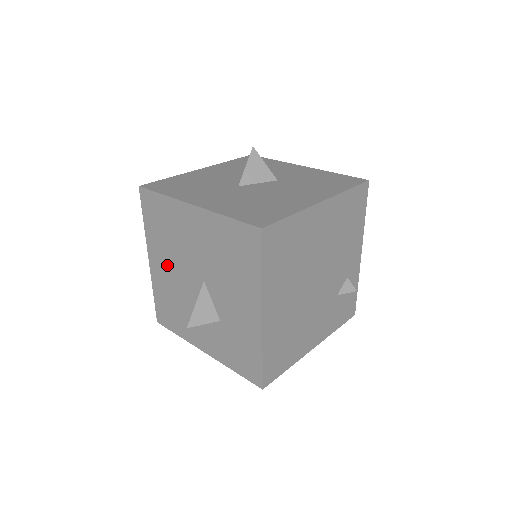
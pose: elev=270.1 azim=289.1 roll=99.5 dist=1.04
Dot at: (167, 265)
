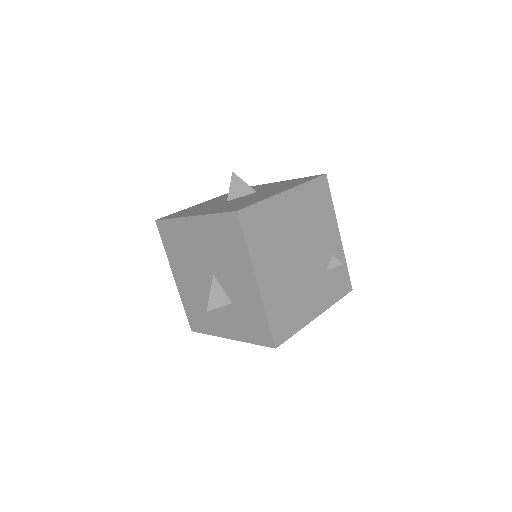
Dot at: (187, 275)
